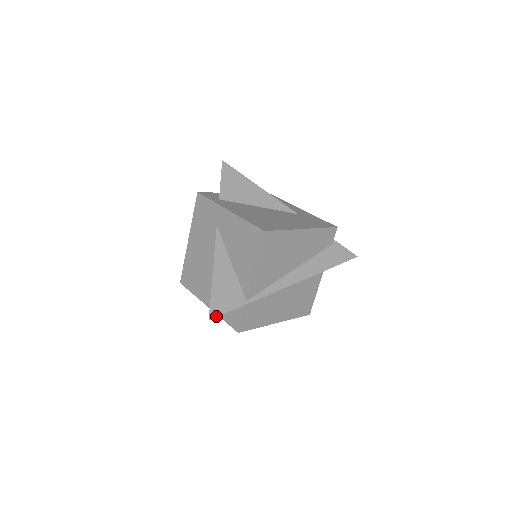
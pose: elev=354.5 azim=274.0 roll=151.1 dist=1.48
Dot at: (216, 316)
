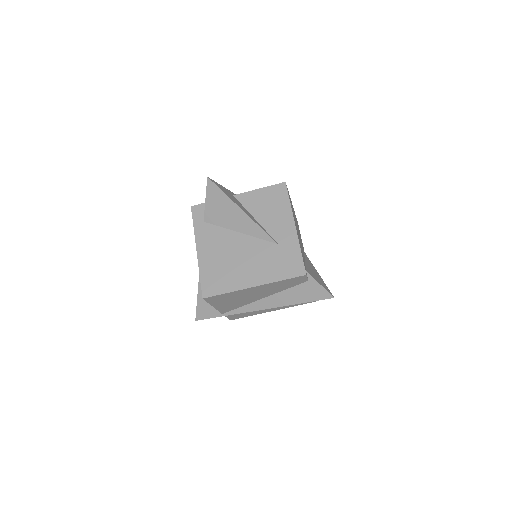
Dot at: (200, 319)
